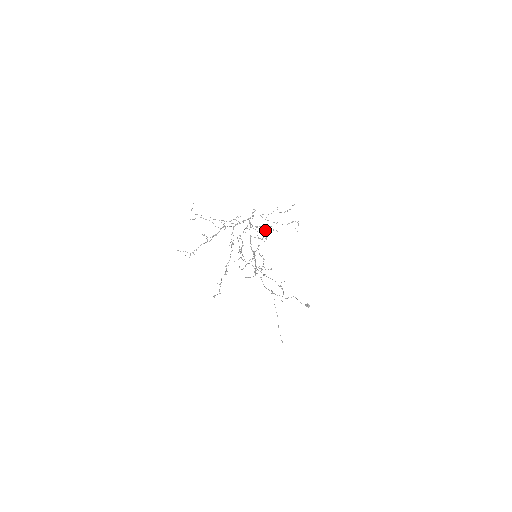
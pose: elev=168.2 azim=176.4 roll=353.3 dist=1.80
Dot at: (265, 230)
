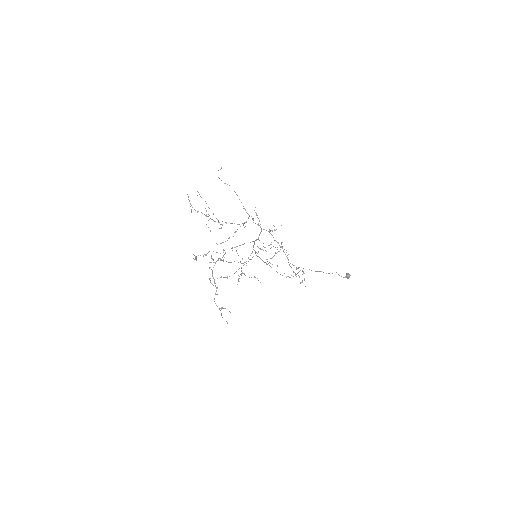
Dot at: (242, 273)
